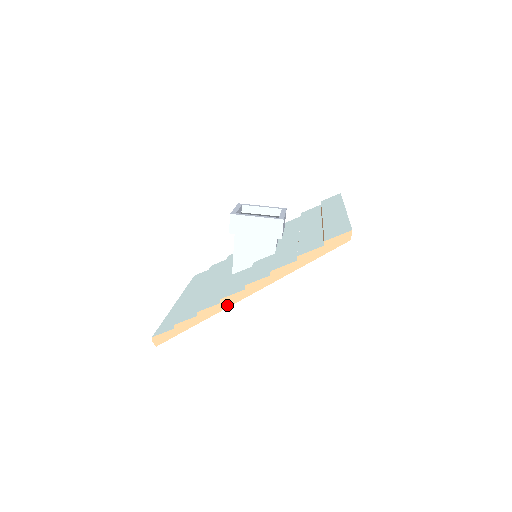
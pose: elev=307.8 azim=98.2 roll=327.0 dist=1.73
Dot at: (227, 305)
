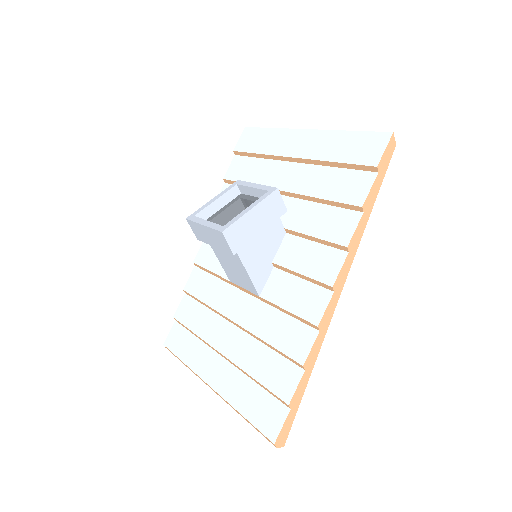
Dot at: (326, 326)
